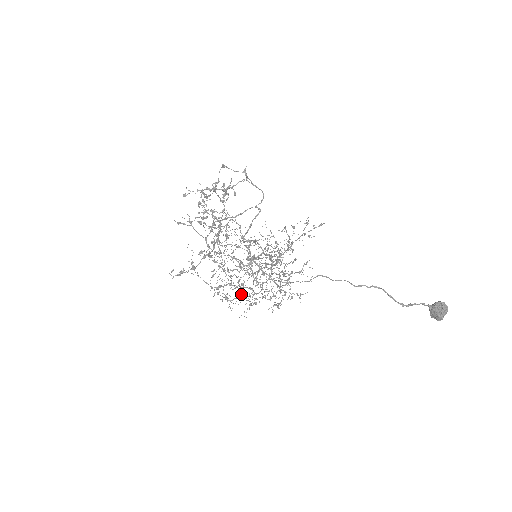
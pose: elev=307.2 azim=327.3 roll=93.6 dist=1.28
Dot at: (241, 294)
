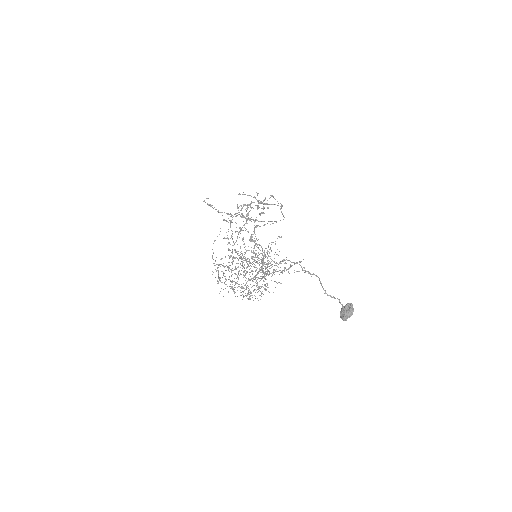
Dot at: occluded
